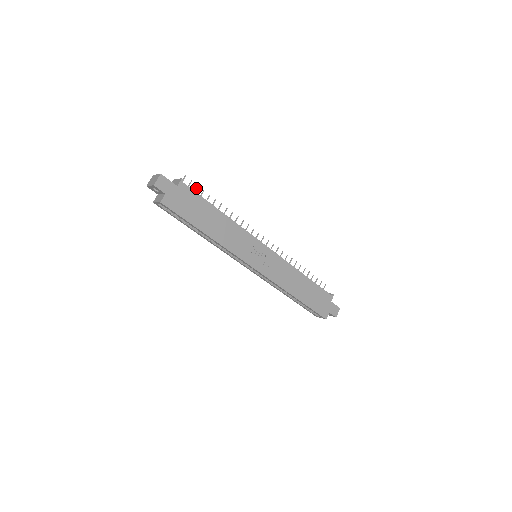
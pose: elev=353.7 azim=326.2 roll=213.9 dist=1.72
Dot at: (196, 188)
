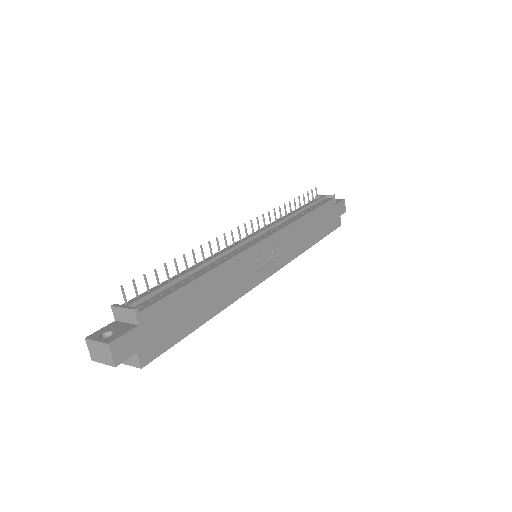
Dot at: (145, 280)
